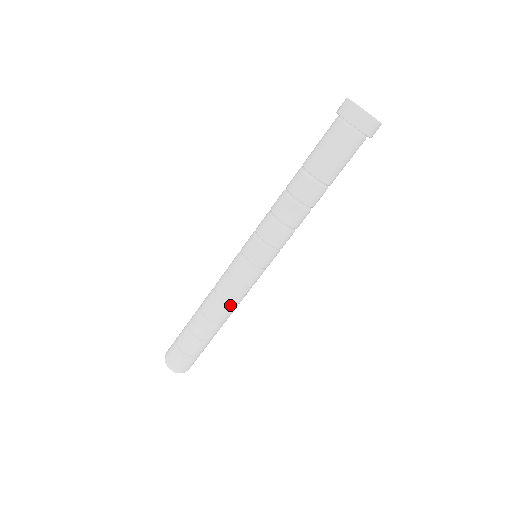
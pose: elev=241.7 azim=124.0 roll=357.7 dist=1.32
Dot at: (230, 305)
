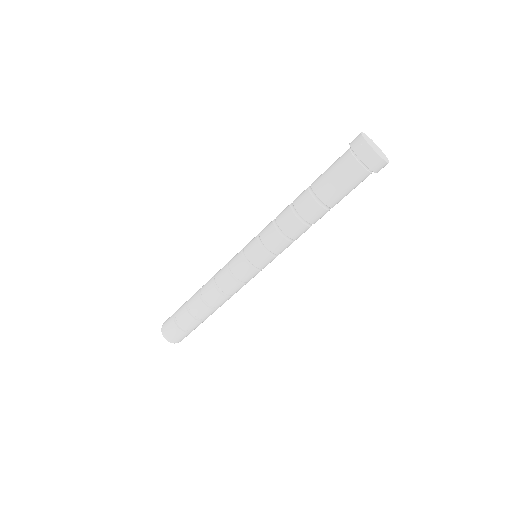
Dot at: (230, 295)
